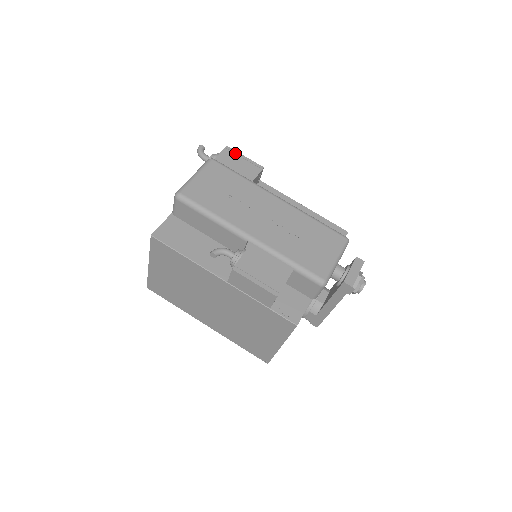
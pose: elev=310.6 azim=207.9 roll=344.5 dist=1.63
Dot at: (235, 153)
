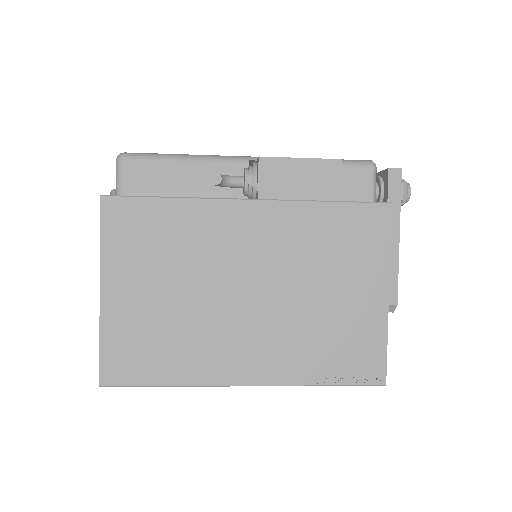
Dot at: occluded
